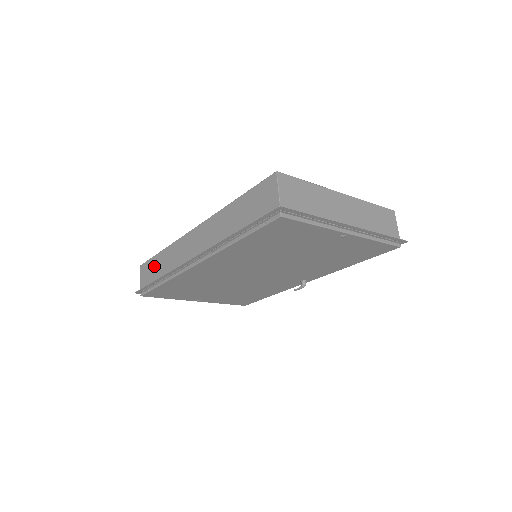
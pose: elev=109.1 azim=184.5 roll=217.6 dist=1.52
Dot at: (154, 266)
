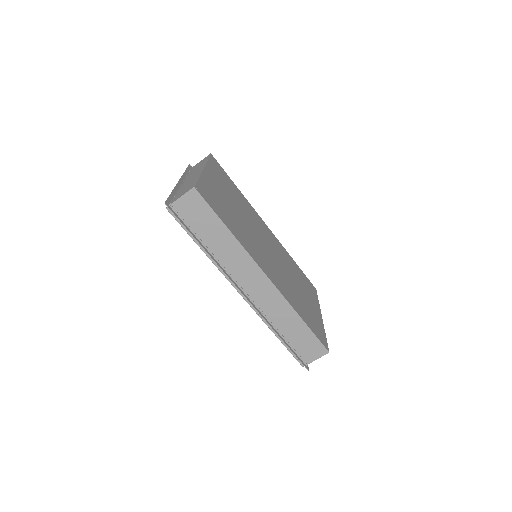
Dot at: (208, 223)
